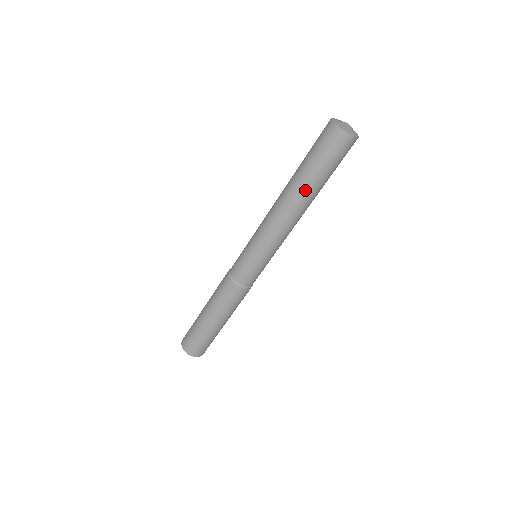
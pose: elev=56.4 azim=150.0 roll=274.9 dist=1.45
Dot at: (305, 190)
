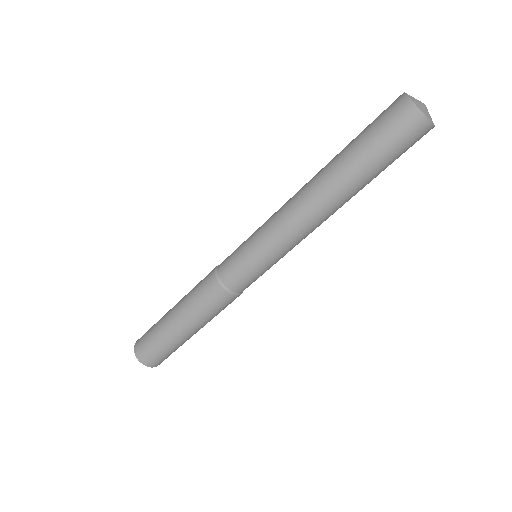
Dot at: (350, 186)
